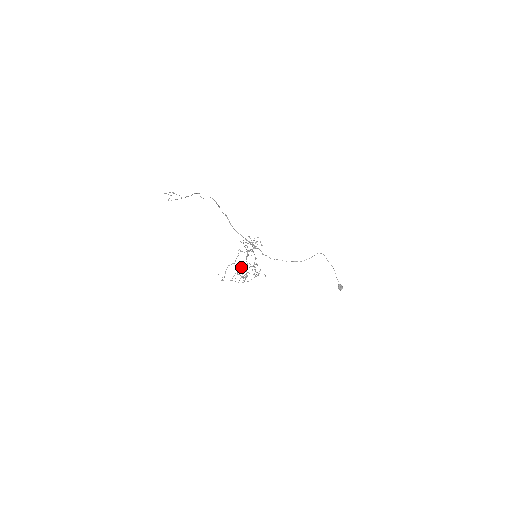
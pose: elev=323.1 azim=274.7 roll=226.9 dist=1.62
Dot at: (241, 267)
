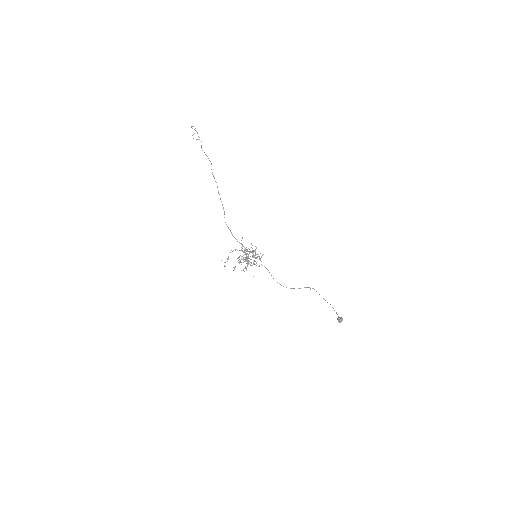
Dot at: occluded
